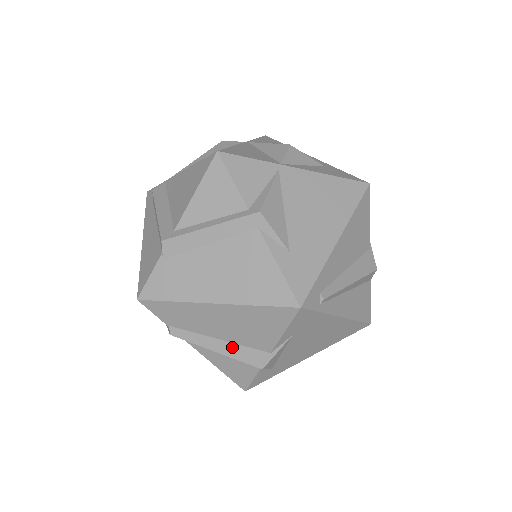
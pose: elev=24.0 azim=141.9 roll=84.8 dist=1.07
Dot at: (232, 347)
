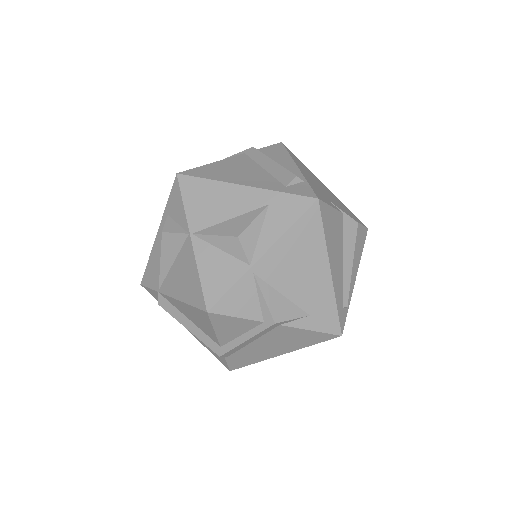
Dot at: occluded
